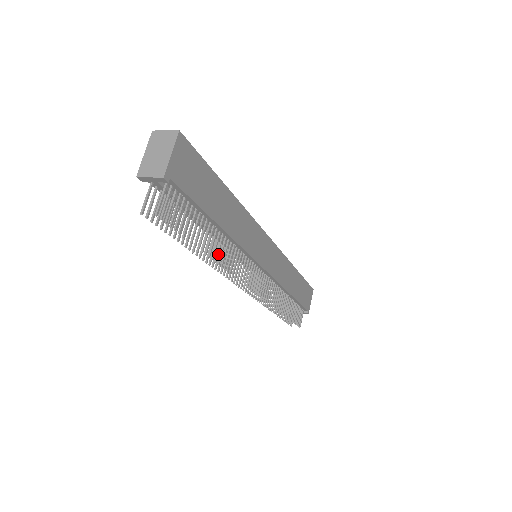
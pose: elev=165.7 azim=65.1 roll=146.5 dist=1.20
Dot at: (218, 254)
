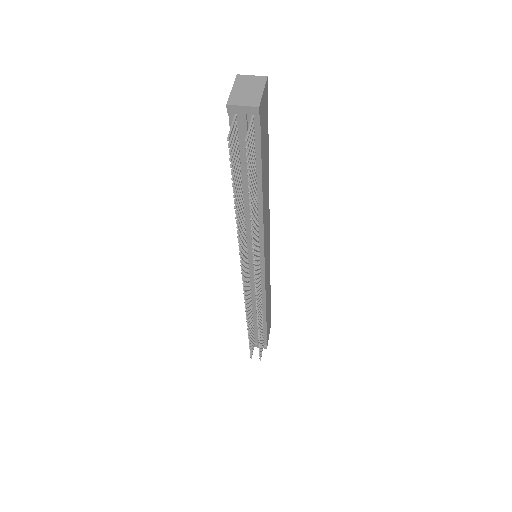
Dot at: (254, 223)
